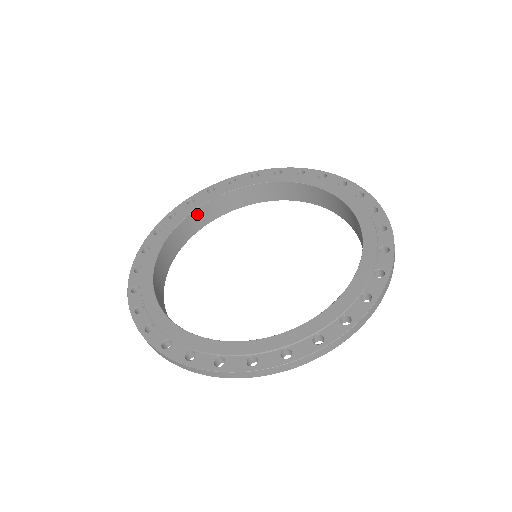
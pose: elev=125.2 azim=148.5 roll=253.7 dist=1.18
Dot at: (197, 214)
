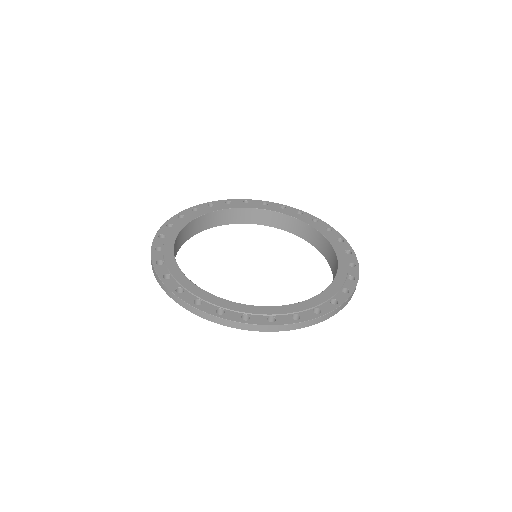
Dot at: (214, 215)
